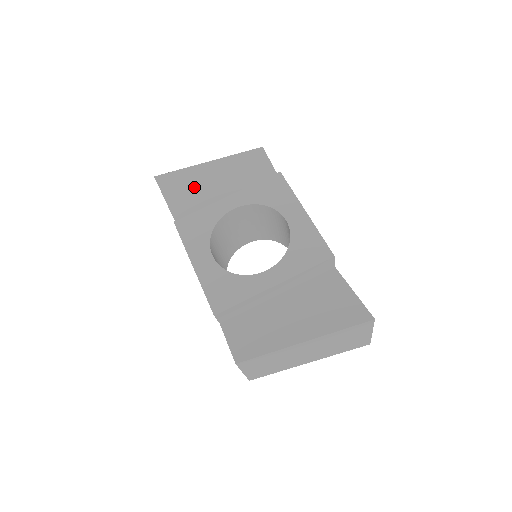
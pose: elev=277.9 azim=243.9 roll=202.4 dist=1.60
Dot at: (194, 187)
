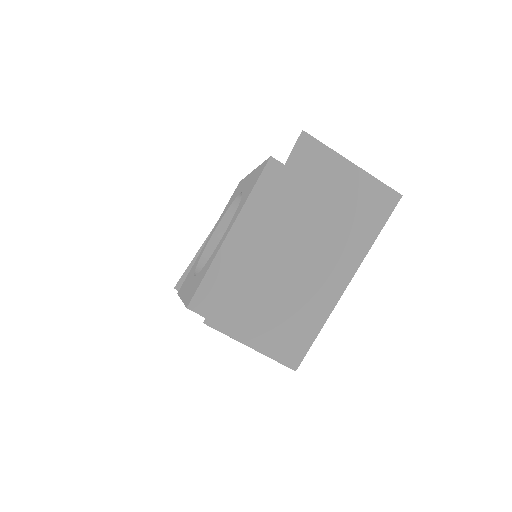
Dot at: occluded
